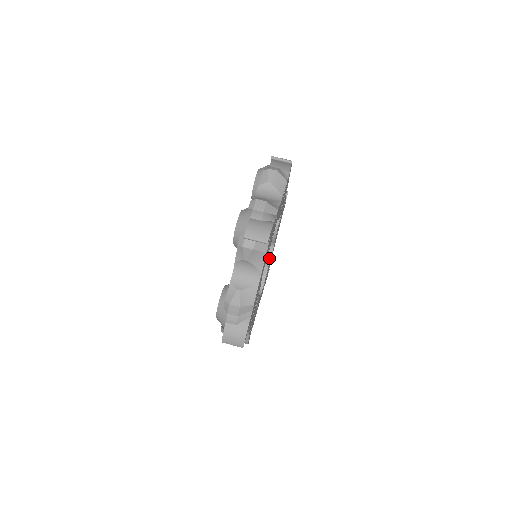
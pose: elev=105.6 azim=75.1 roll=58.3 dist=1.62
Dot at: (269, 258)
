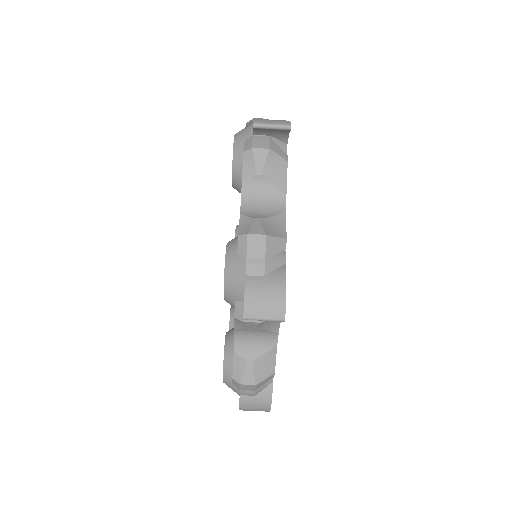
Dot at: occluded
